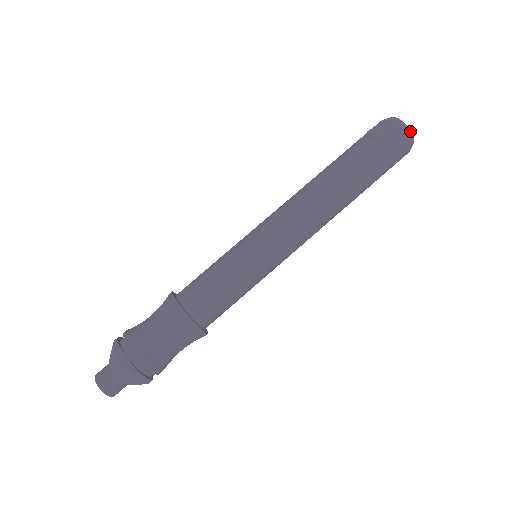
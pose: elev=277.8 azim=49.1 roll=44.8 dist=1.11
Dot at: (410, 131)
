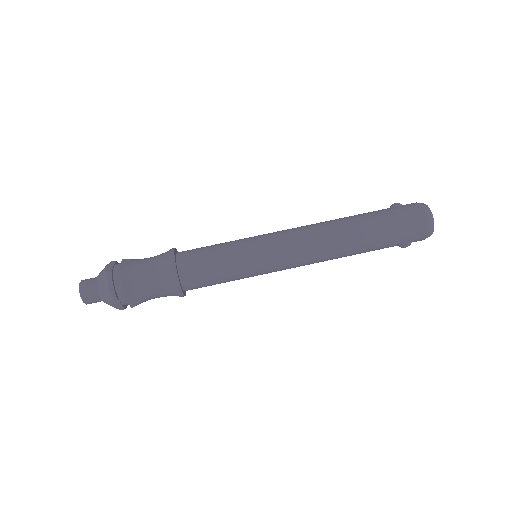
Dot at: (430, 211)
